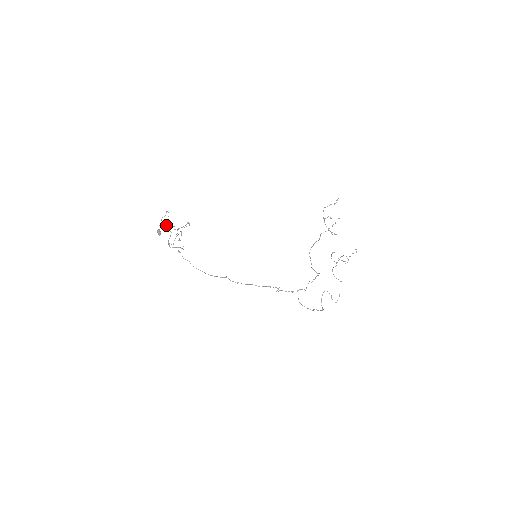
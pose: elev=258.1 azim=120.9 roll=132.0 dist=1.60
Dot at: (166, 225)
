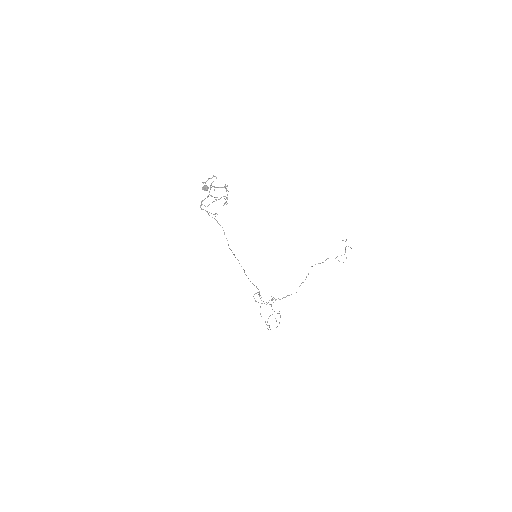
Dot at: occluded
